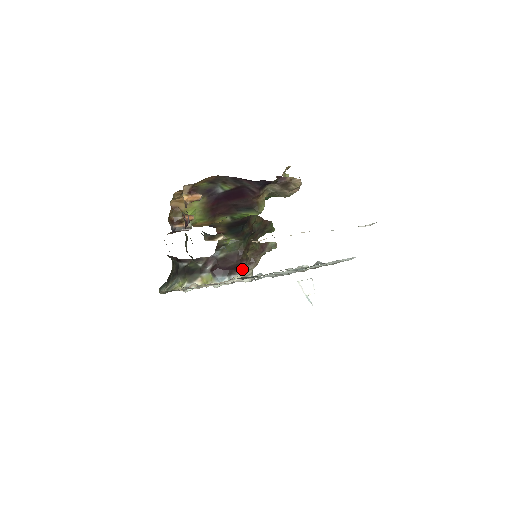
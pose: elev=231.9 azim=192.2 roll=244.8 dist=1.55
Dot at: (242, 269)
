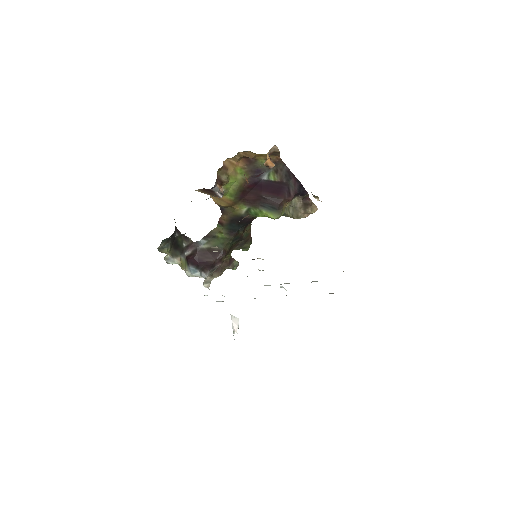
Dot at: (211, 271)
